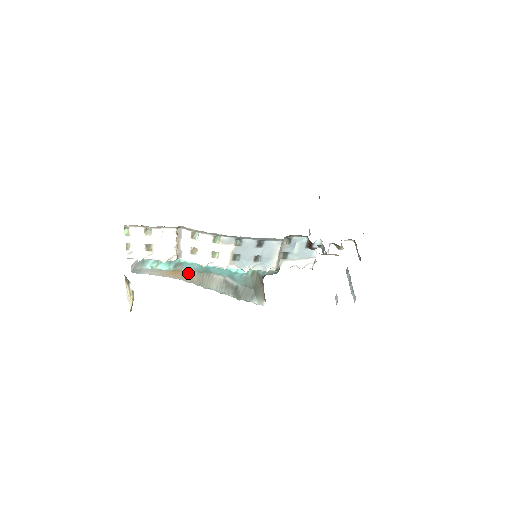
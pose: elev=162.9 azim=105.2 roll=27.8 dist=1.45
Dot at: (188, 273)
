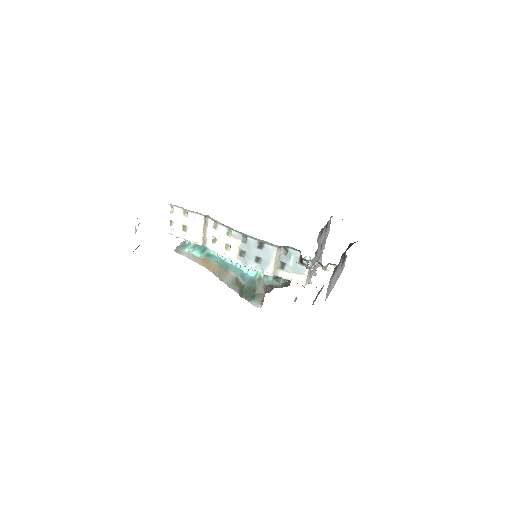
Dot at: (212, 264)
